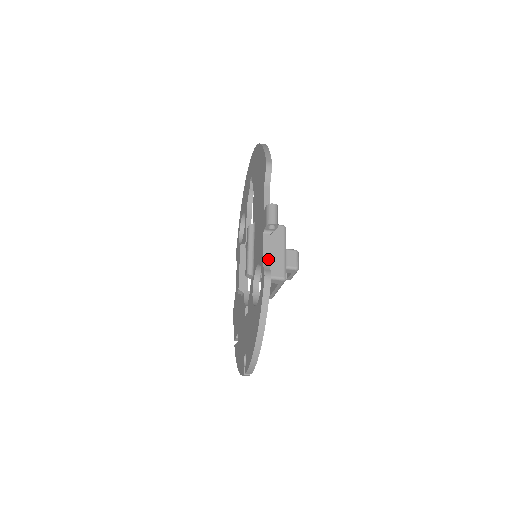
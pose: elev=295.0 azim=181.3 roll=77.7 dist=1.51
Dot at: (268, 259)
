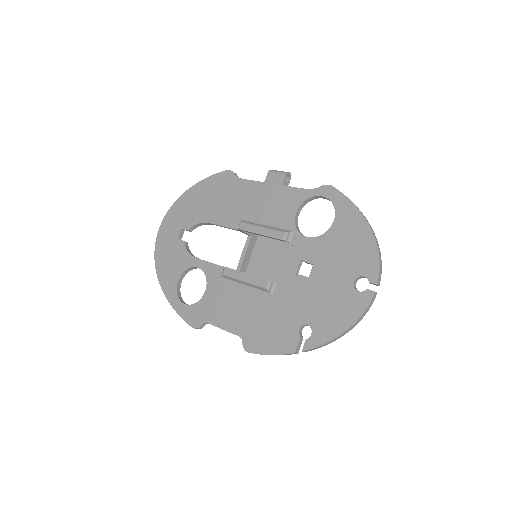
Dot at: (309, 191)
